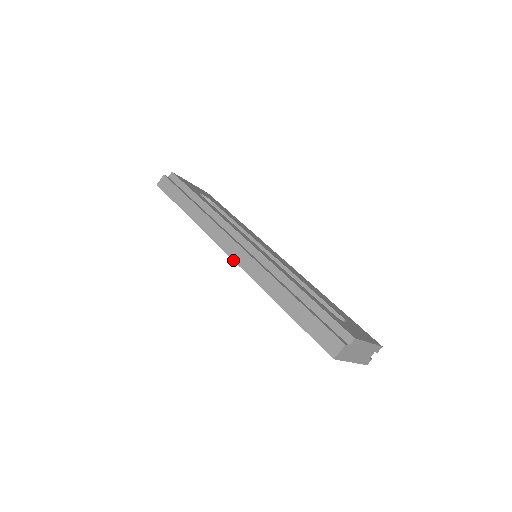
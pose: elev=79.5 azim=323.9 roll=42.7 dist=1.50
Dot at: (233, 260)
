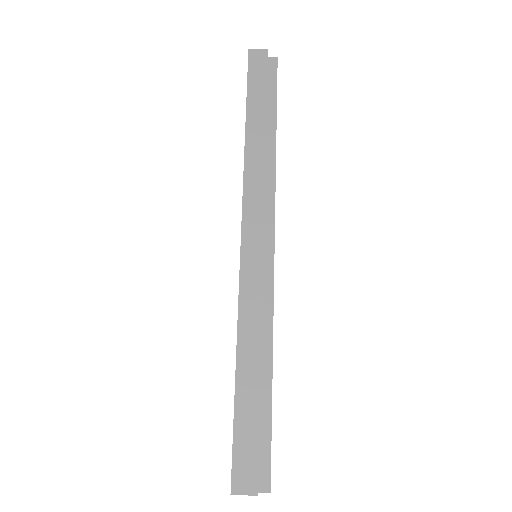
Dot at: (240, 252)
